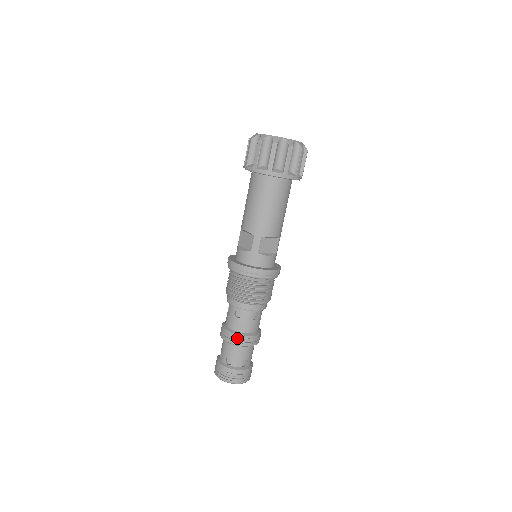
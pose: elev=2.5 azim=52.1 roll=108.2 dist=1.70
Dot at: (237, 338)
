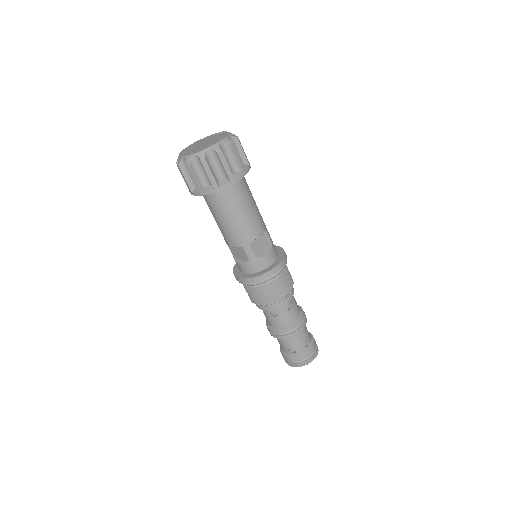
Dot at: (286, 332)
